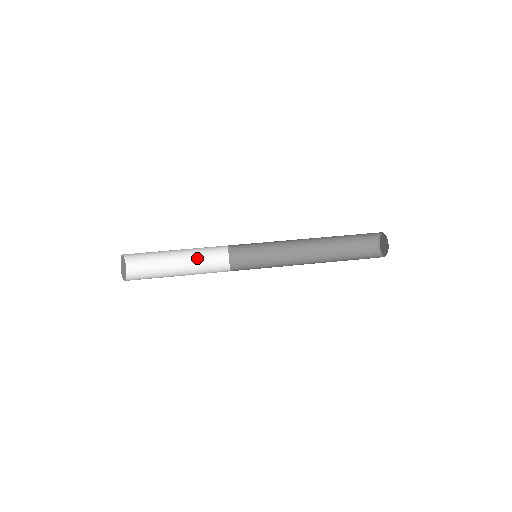
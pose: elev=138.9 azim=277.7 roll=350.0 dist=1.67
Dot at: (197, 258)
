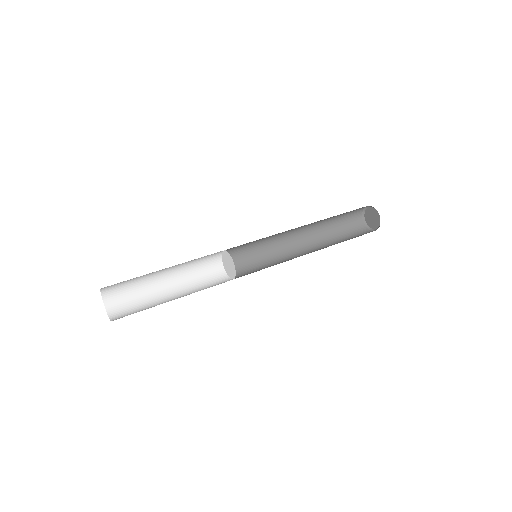
Dot at: (187, 264)
